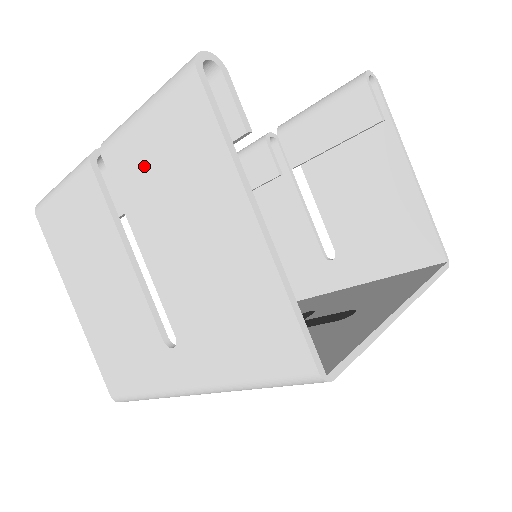
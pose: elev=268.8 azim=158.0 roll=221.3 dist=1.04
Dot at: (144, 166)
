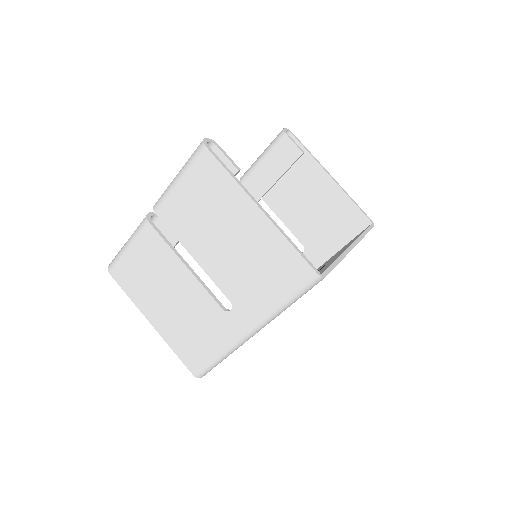
Dot at: (186, 208)
